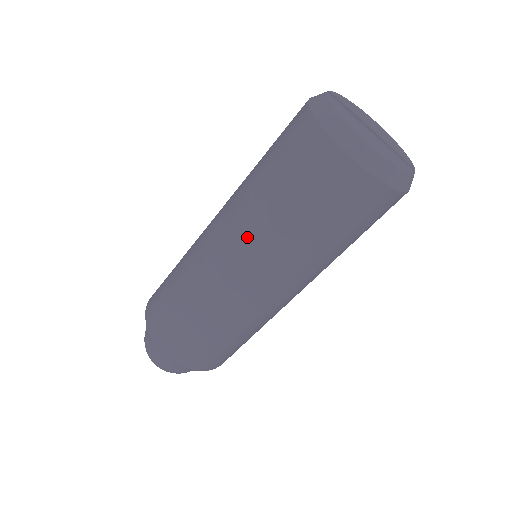
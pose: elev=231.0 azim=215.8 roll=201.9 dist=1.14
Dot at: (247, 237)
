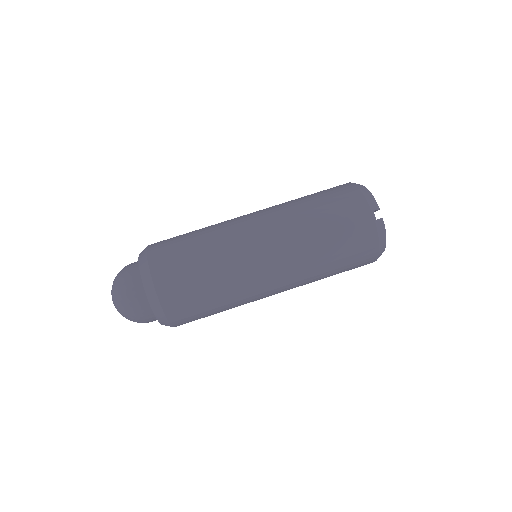
Dot at: occluded
